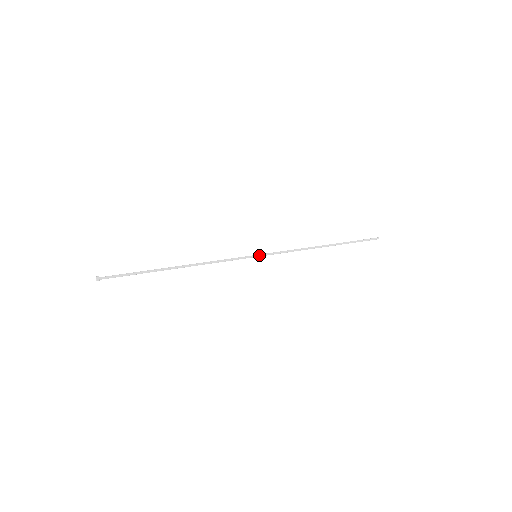
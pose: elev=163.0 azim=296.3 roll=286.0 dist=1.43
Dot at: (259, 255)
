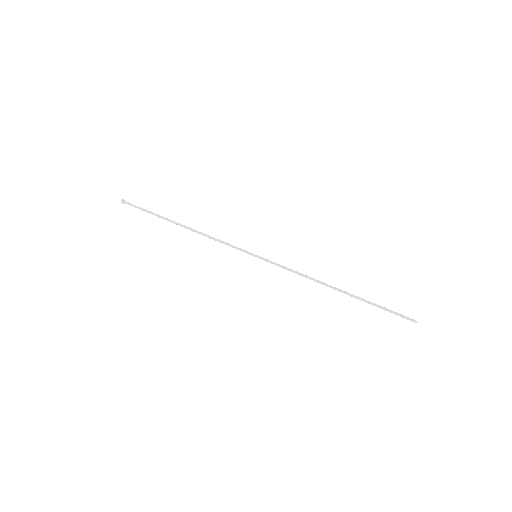
Dot at: (259, 257)
